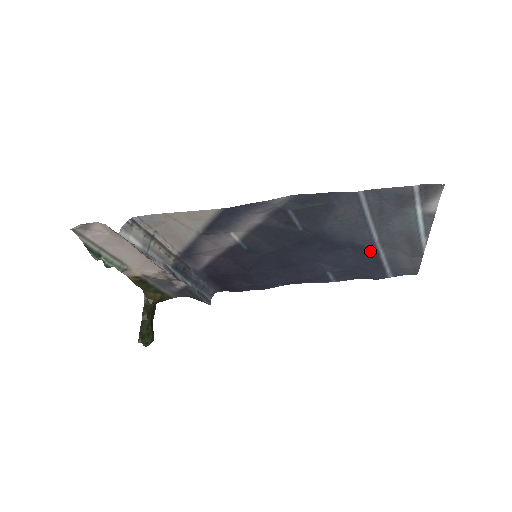
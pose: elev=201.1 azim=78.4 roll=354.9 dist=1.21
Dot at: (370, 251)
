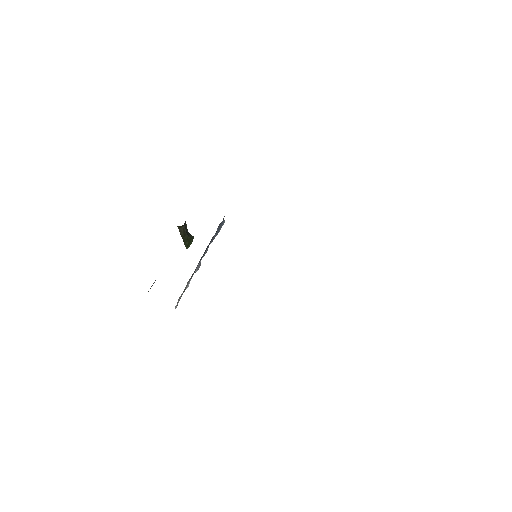
Dot at: occluded
